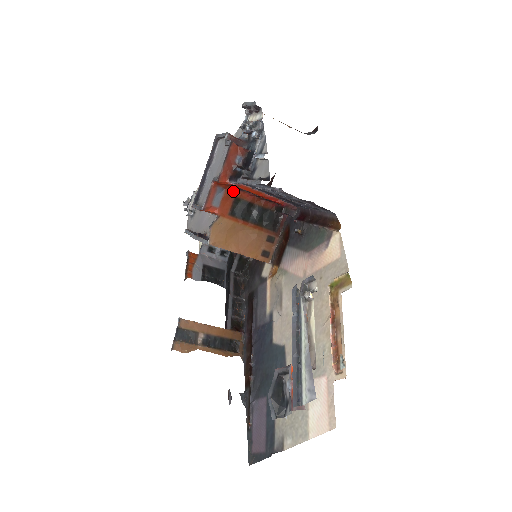
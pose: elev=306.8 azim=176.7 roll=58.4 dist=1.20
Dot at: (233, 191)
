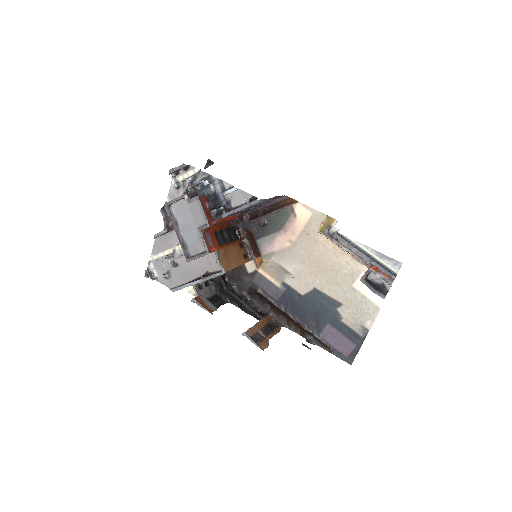
Dot at: (211, 229)
